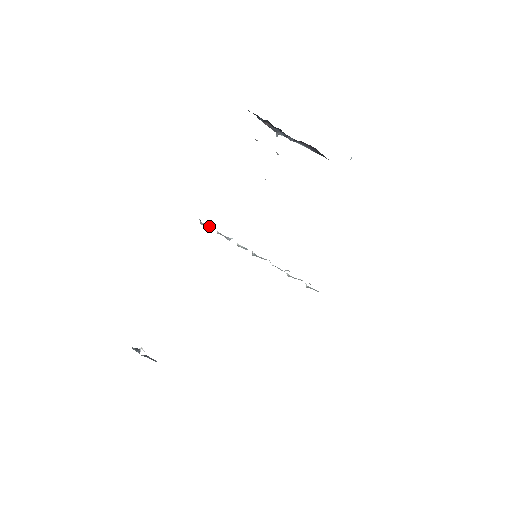
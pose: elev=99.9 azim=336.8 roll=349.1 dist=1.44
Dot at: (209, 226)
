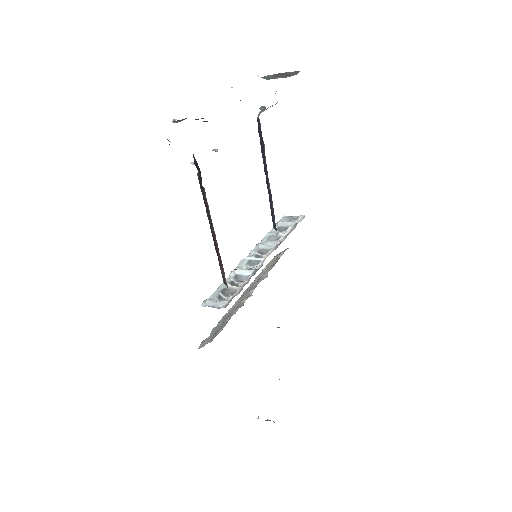
Dot at: (221, 293)
